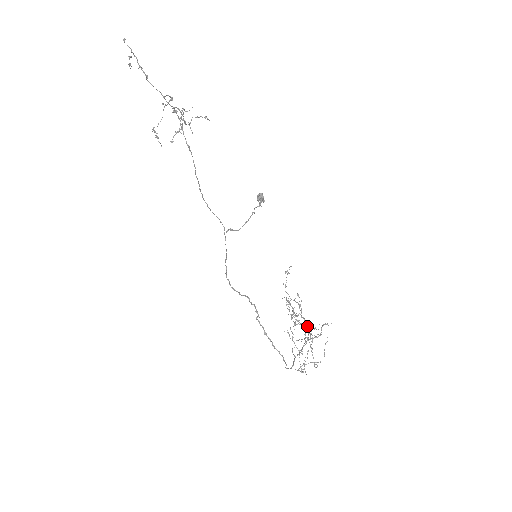
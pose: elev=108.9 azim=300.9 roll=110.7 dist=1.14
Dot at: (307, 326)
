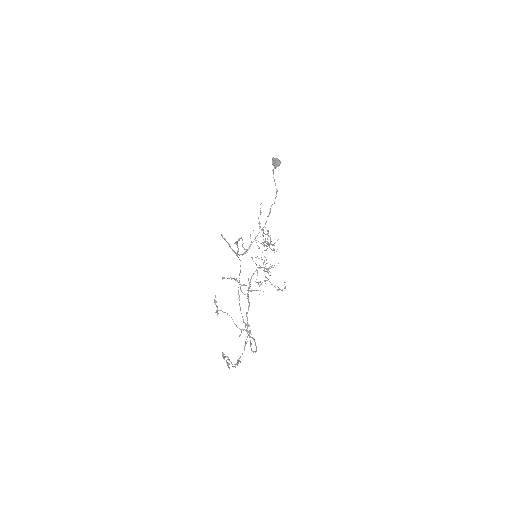
Dot at: occluded
